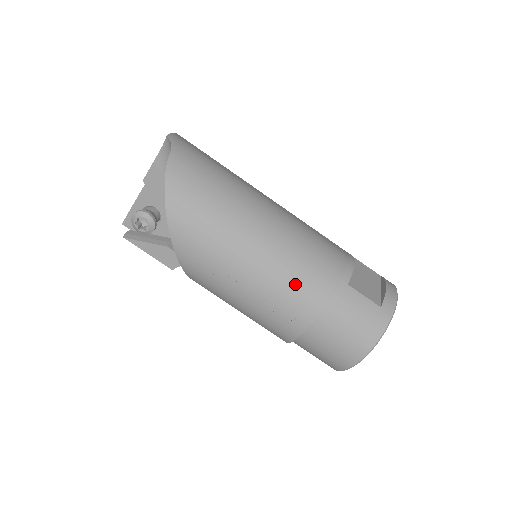
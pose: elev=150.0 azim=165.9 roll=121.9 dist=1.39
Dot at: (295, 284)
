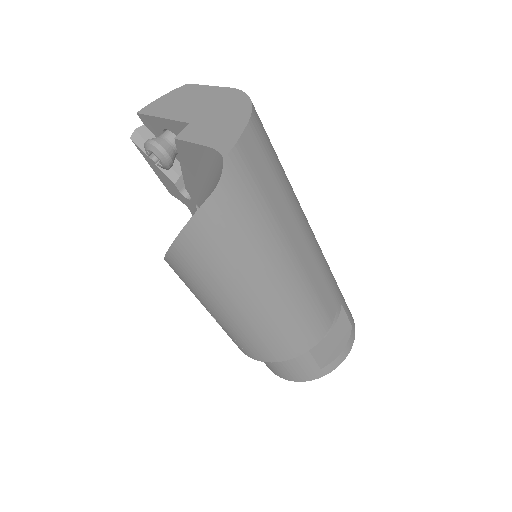
Dot at: (259, 343)
